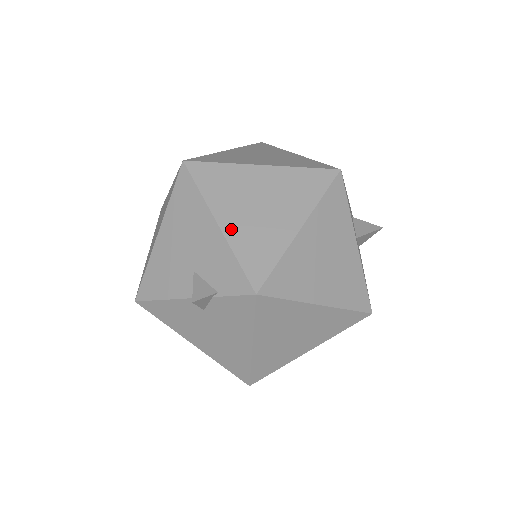
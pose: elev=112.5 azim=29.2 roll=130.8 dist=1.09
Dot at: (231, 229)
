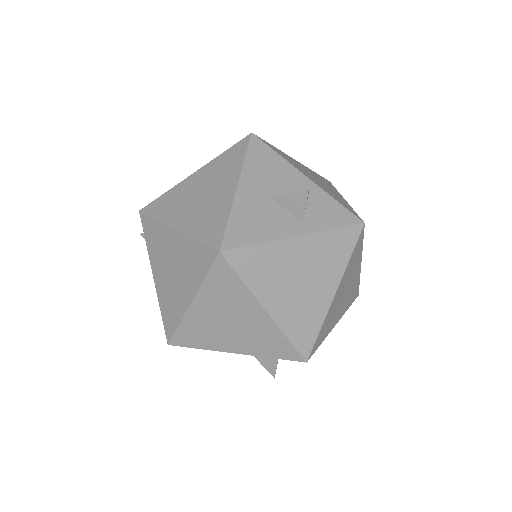
Dot at: occluded
